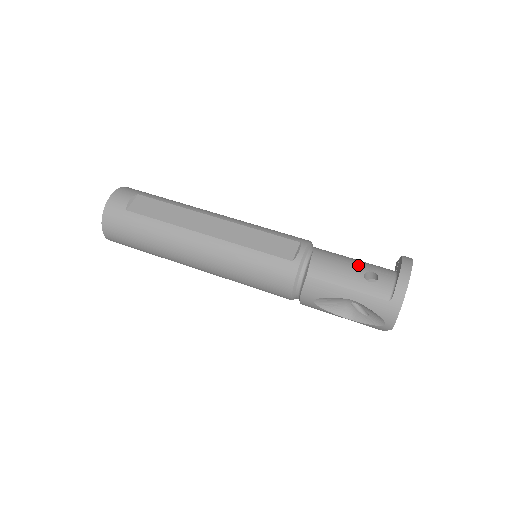
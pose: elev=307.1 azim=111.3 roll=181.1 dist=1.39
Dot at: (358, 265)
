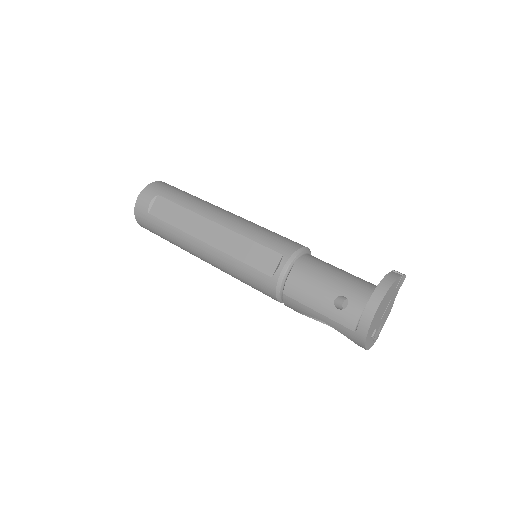
Dot at: (332, 286)
